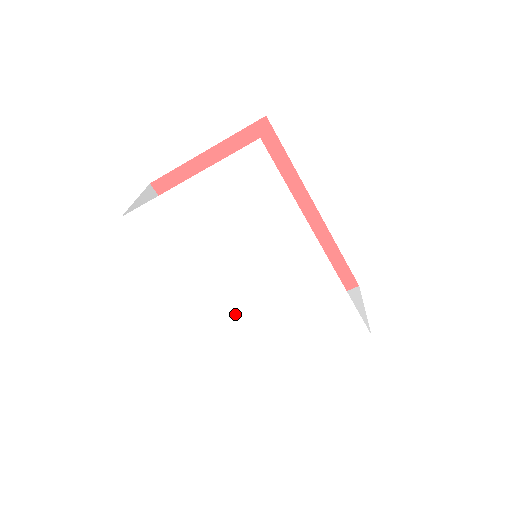
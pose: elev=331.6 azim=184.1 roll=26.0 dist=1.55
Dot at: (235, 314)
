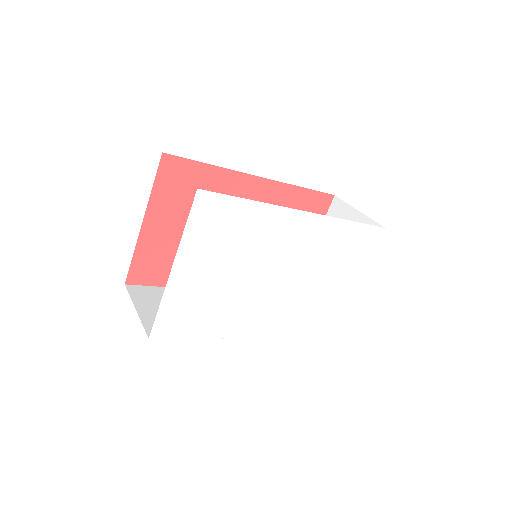
Dot at: (285, 310)
